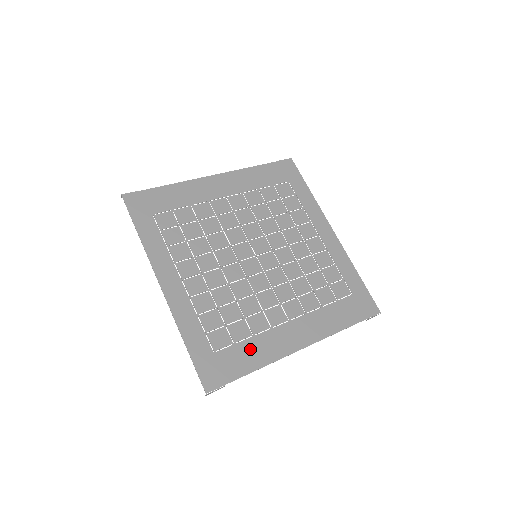
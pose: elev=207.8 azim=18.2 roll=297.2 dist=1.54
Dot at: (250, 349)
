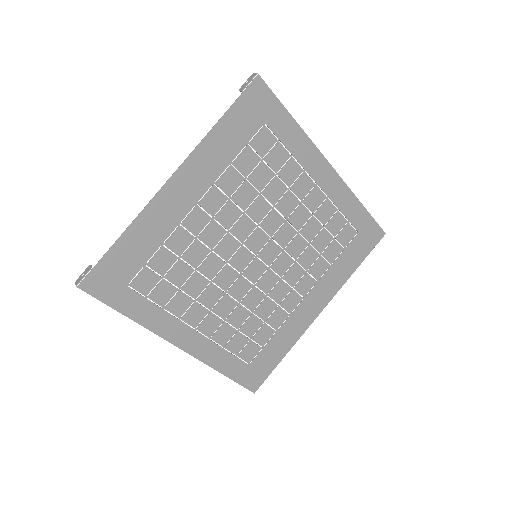
Dot at: (277, 343)
